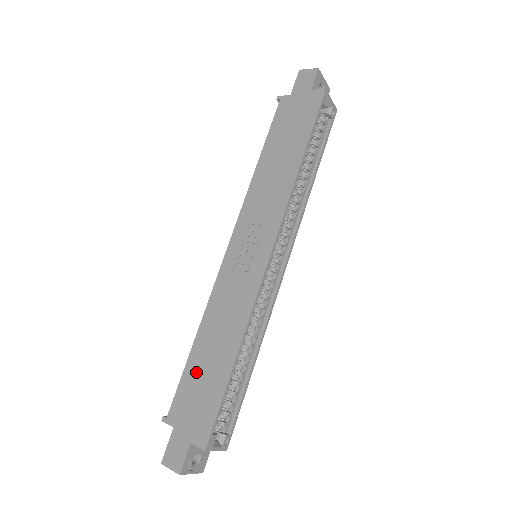
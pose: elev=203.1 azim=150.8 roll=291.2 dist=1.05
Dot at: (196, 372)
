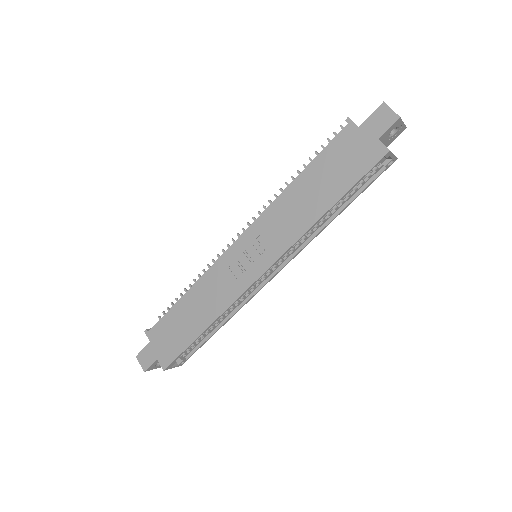
Dot at: (176, 318)
